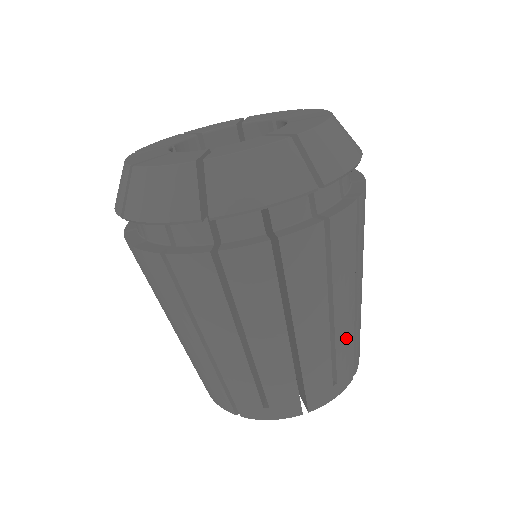
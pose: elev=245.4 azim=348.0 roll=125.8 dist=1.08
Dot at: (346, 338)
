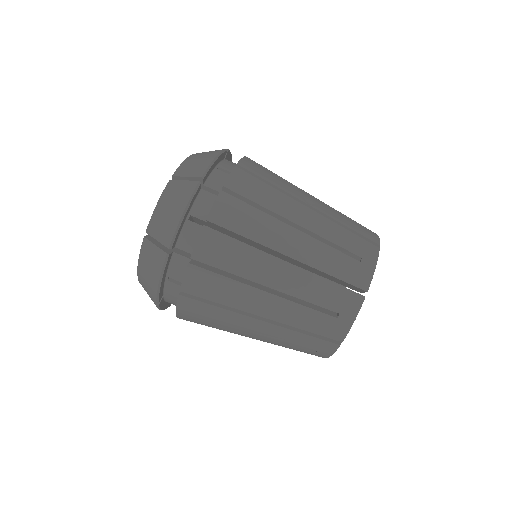
Dot at: (330, 230)
